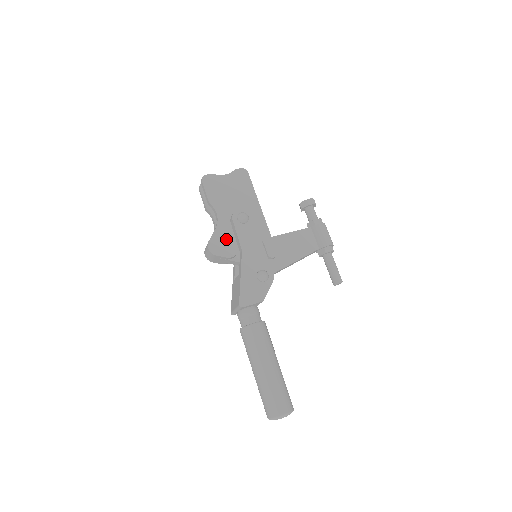
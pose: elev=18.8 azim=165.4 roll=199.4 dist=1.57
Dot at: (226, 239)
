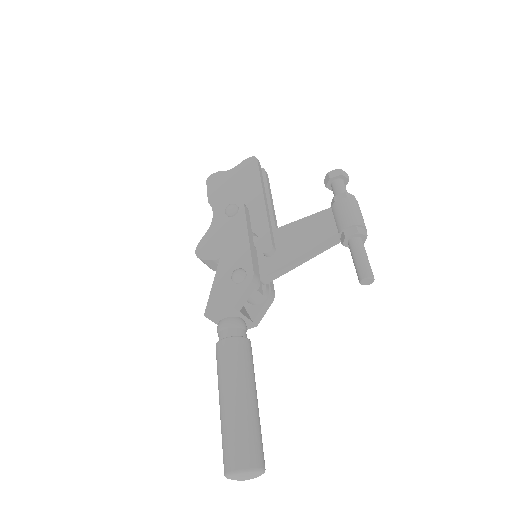
Dot at: (216, 239)
